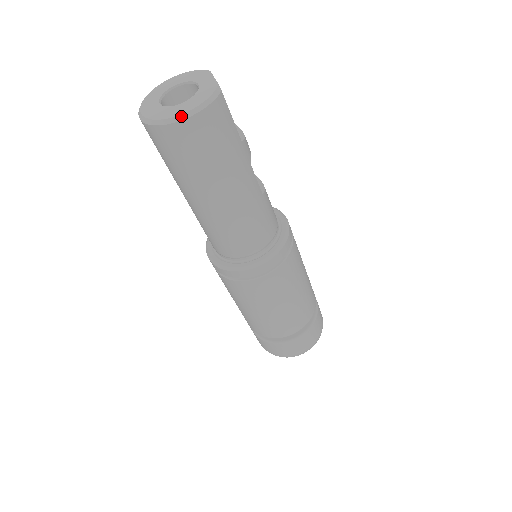
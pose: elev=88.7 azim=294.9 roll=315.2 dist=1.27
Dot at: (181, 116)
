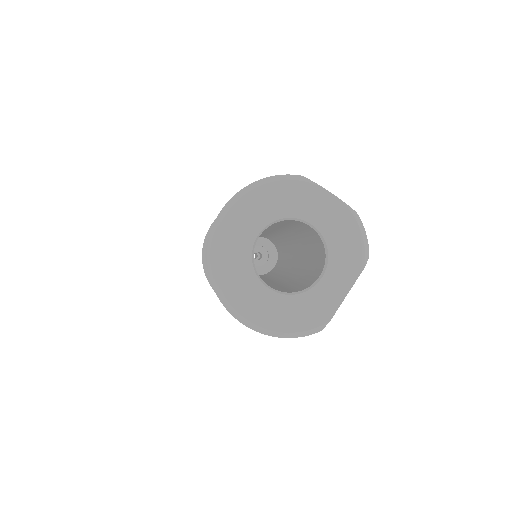
Dot at: (238, 315)
